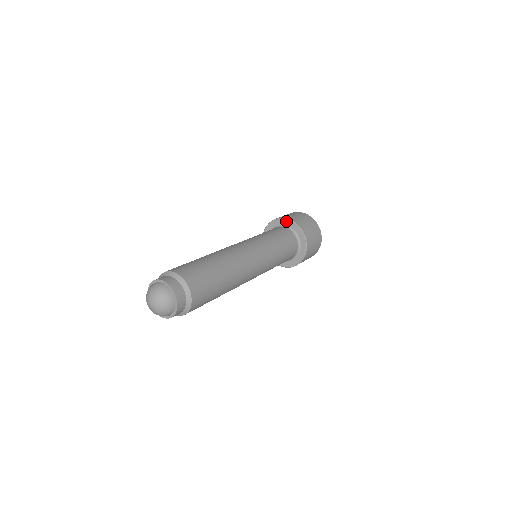
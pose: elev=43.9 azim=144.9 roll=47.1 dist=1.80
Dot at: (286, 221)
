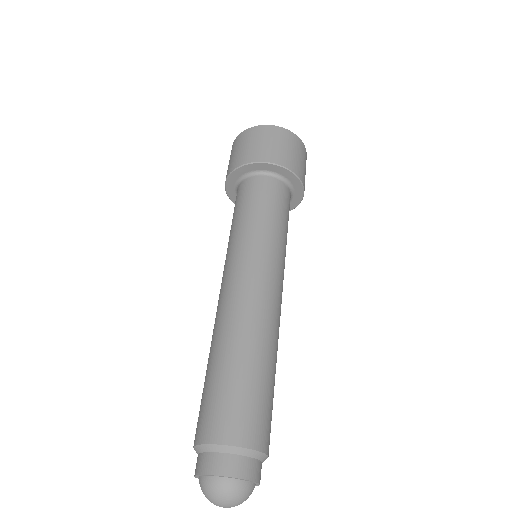
Dot at: (245, 168)
